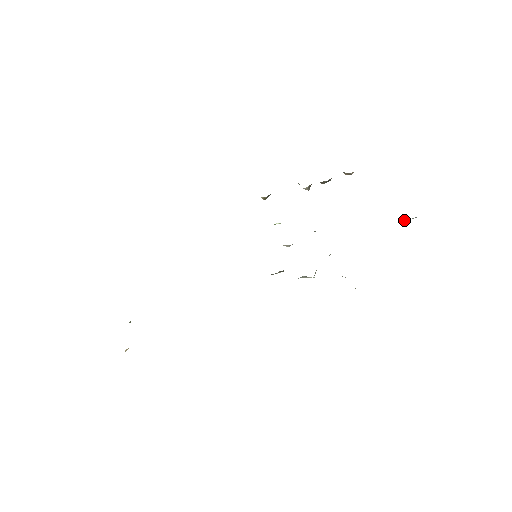
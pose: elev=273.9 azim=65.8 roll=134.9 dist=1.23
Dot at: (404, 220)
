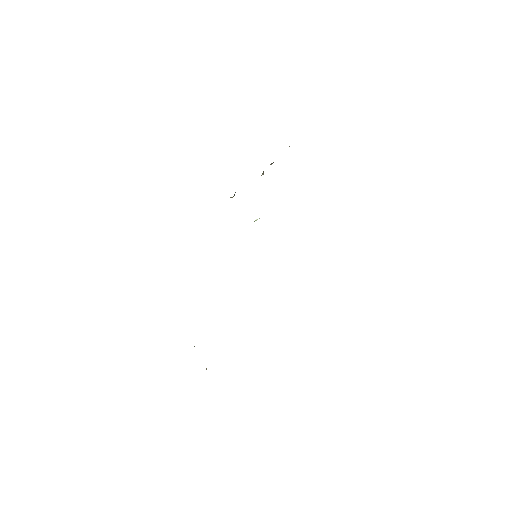
Dot at: occluded
